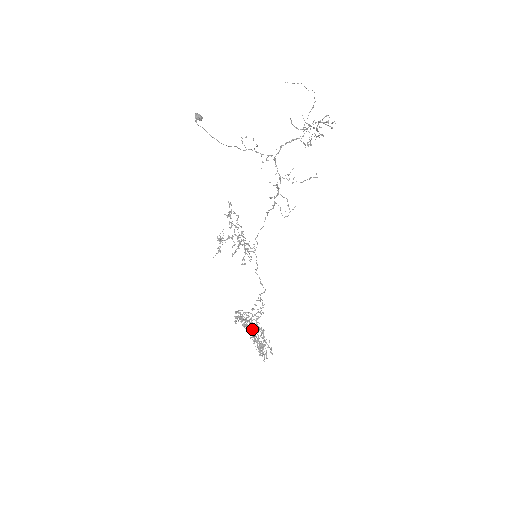
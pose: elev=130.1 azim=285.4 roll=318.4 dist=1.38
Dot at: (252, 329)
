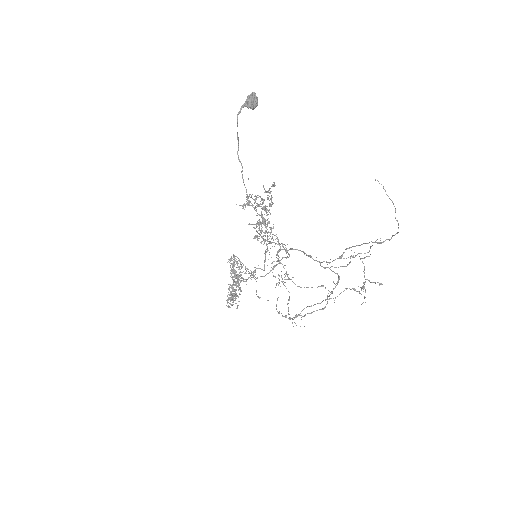
Dot at: (237, 278)
